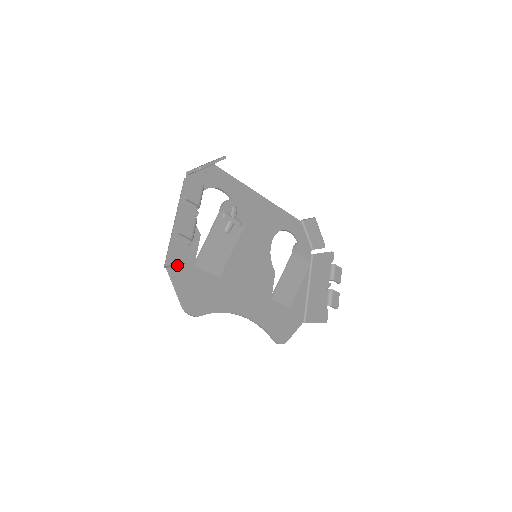
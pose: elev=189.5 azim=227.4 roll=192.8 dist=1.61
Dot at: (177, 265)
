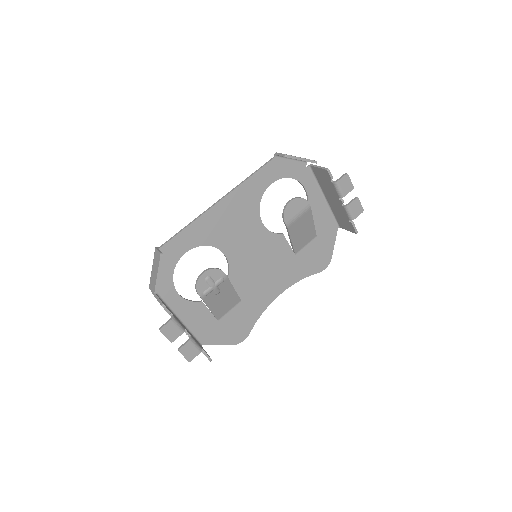
Dot at: occluded
